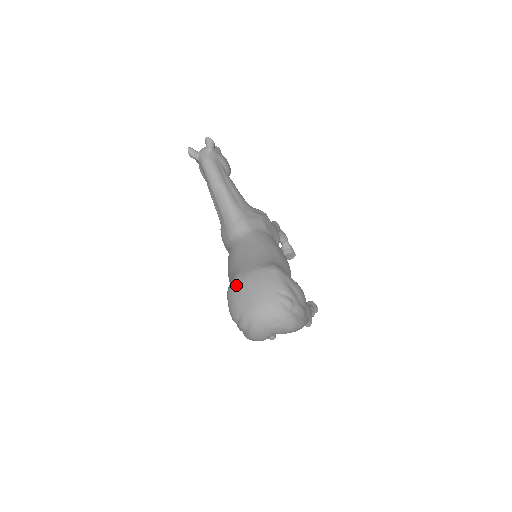
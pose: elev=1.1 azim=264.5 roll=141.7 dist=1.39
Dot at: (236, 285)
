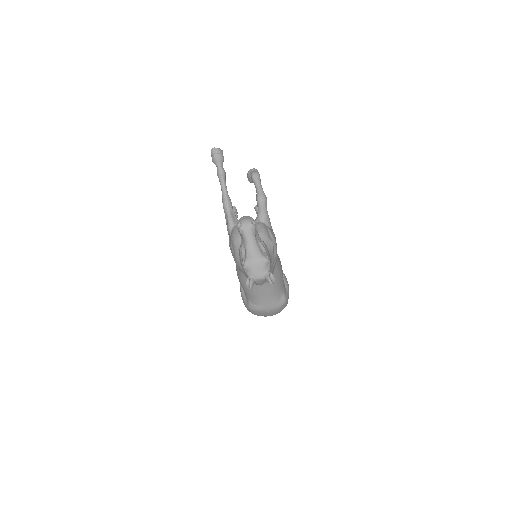
Dot at: (260, 313)
